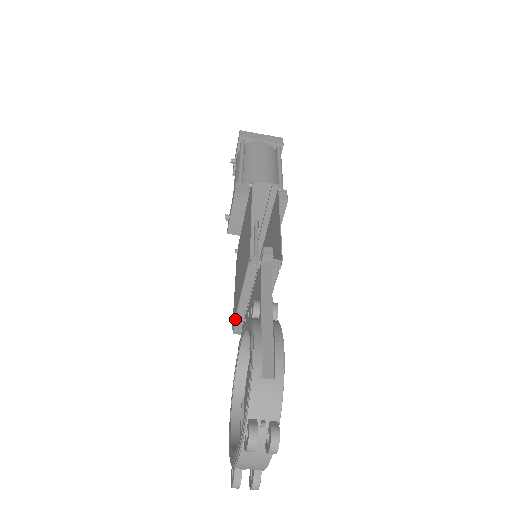
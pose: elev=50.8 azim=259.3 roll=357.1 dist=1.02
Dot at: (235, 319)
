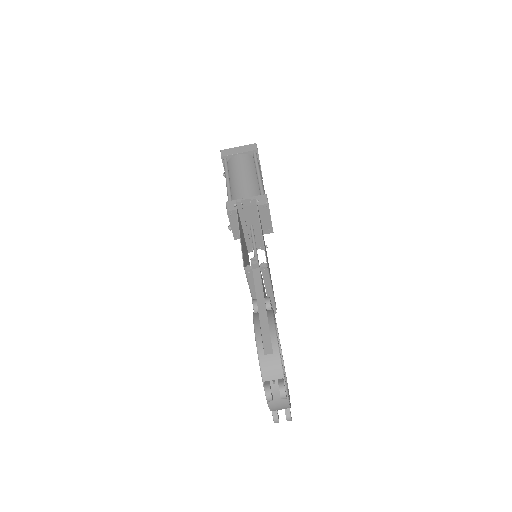
Dot at: occluded
